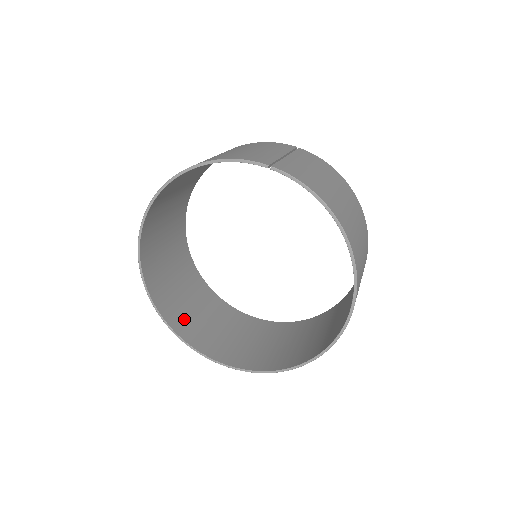
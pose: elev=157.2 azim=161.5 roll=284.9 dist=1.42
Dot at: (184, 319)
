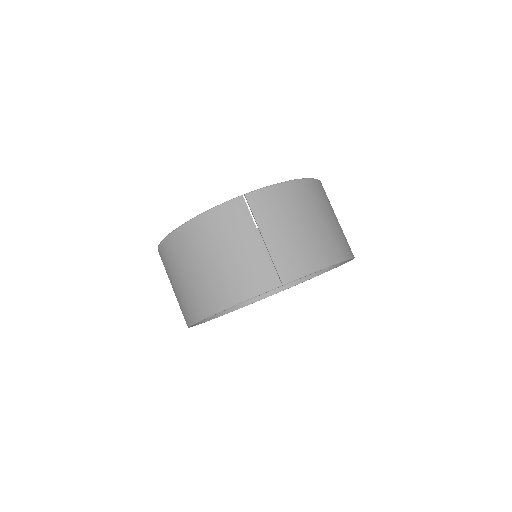
Dot at: occluded
